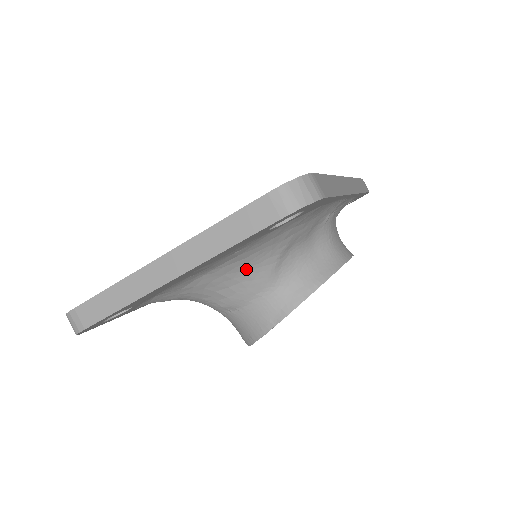
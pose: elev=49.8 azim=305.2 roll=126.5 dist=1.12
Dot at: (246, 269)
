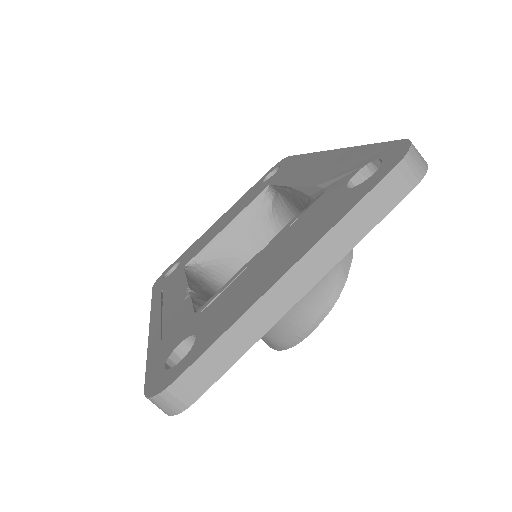
Dot at: occluded
